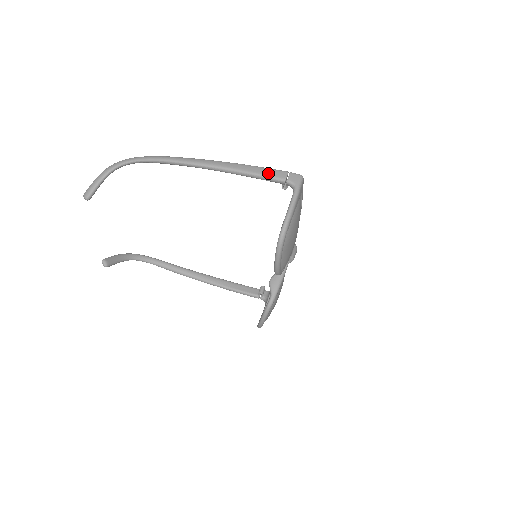
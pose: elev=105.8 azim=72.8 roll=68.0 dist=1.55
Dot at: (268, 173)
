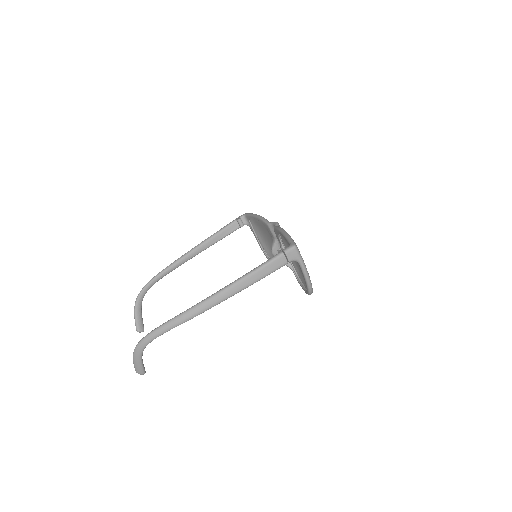
Dot at: (271, 270)
